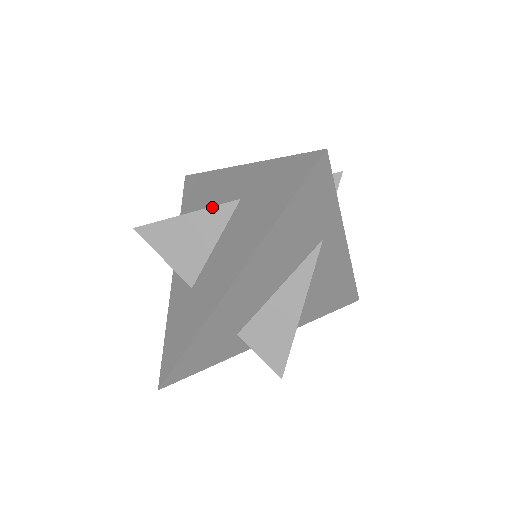
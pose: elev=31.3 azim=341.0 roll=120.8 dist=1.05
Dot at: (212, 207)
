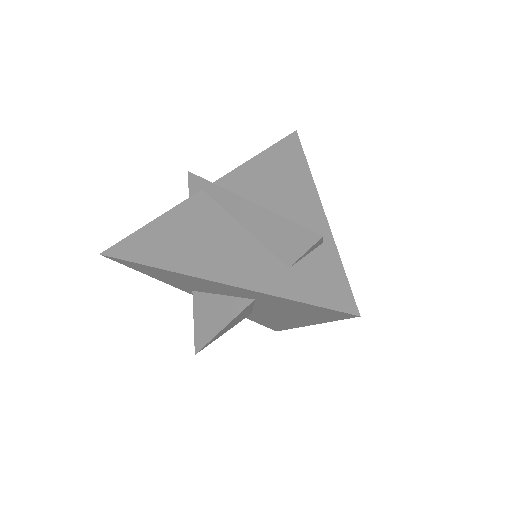
Dot at: (238, 315)
